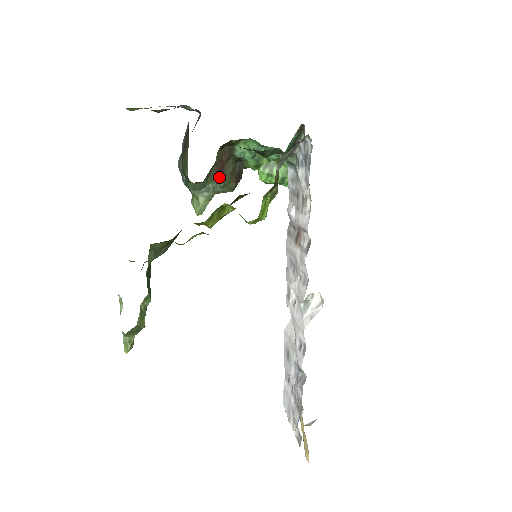
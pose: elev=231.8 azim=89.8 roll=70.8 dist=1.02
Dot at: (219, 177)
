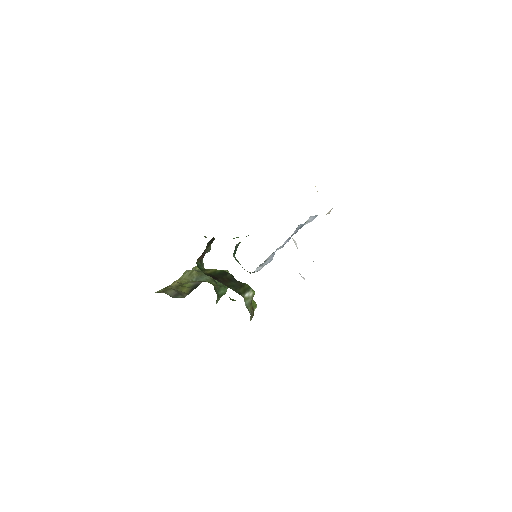
Dot at: occluded
